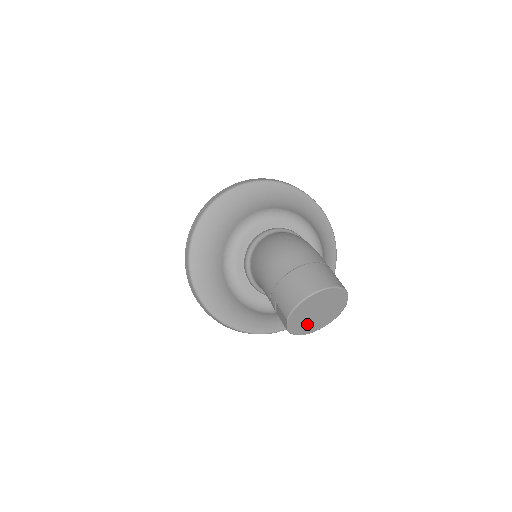
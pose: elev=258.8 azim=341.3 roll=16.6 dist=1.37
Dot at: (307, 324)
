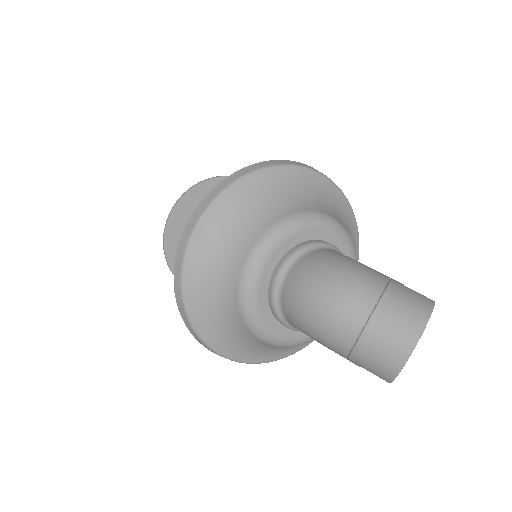
Dot at: occluded
